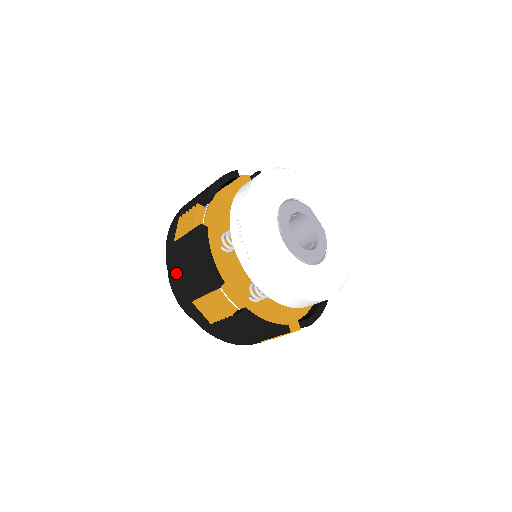
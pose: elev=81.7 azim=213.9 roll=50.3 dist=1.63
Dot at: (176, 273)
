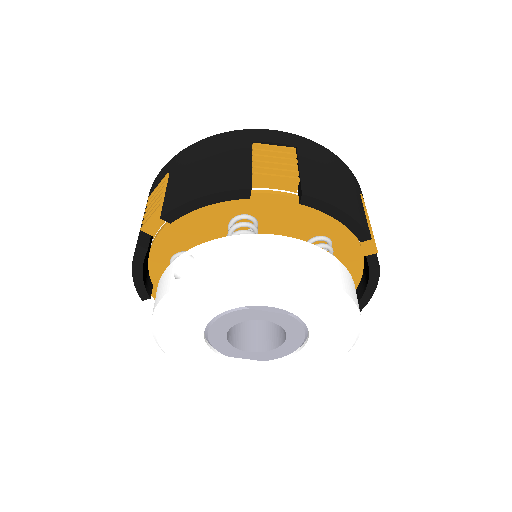
Dot at: occluded
